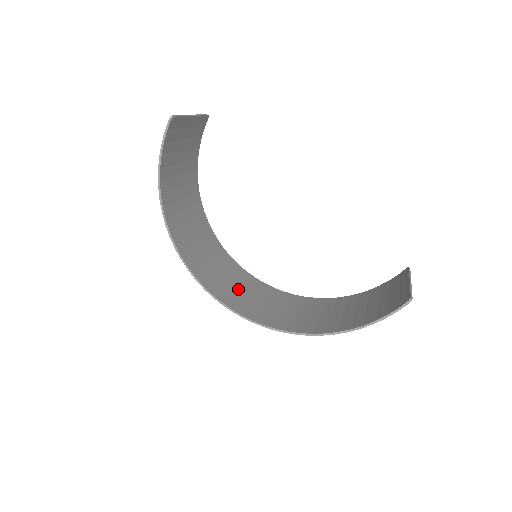
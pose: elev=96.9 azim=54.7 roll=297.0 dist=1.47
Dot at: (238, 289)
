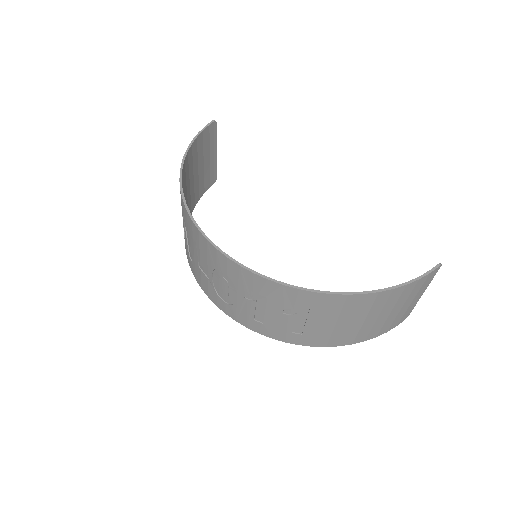
Dot at: (228, 284)
